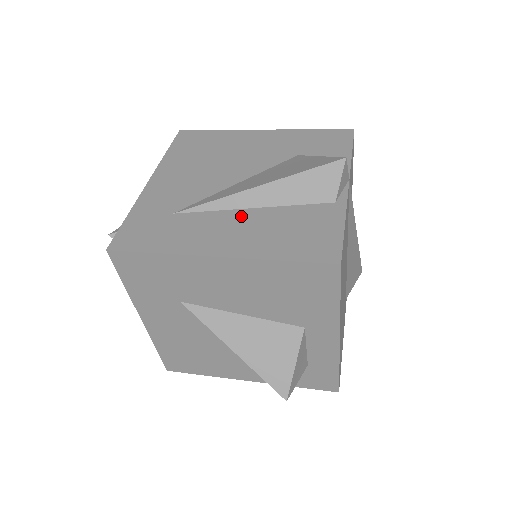
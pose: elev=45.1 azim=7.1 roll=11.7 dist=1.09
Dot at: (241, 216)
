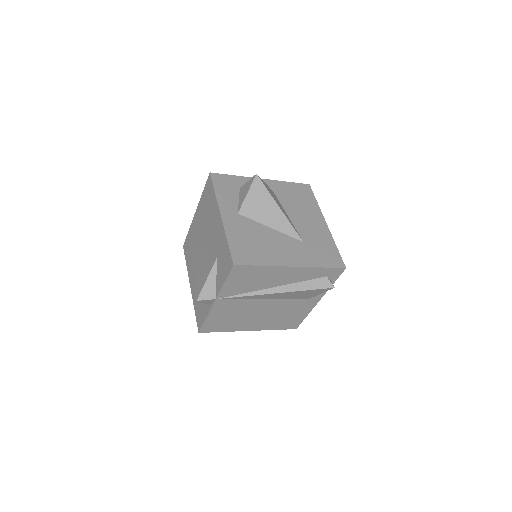
Dot at: occluded
